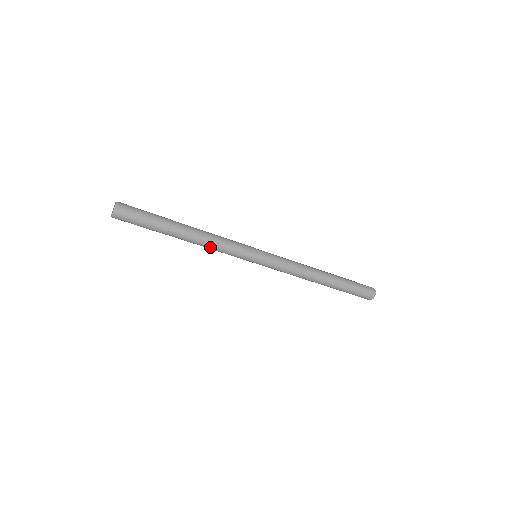
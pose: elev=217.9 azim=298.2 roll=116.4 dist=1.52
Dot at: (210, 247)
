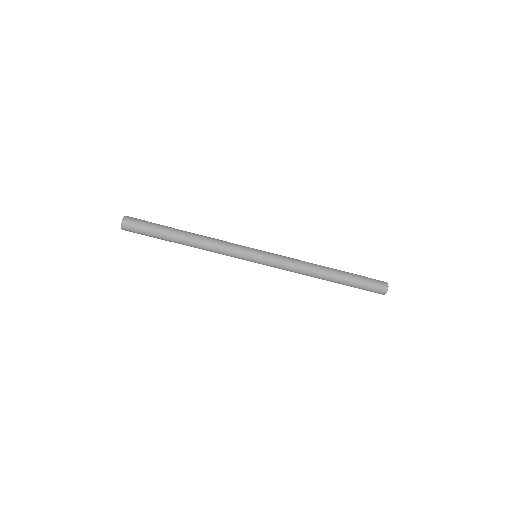
Dot at: (211, 245)
